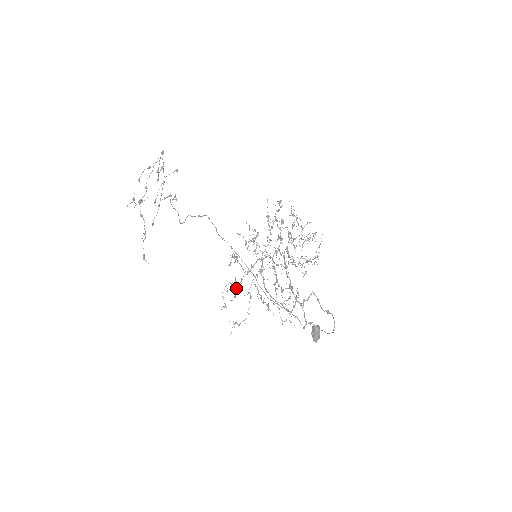
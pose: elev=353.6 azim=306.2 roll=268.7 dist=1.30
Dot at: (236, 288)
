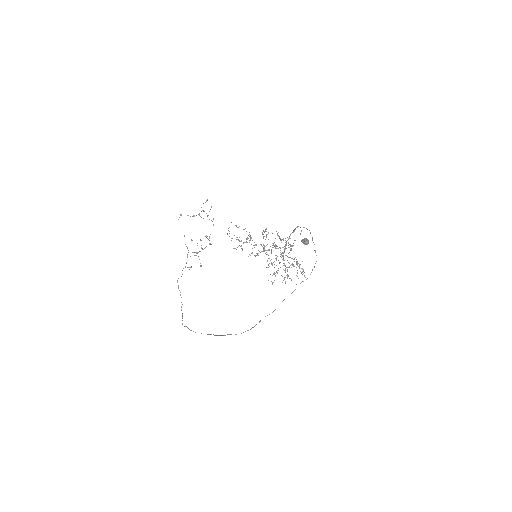
Dot at: (239, 240)
